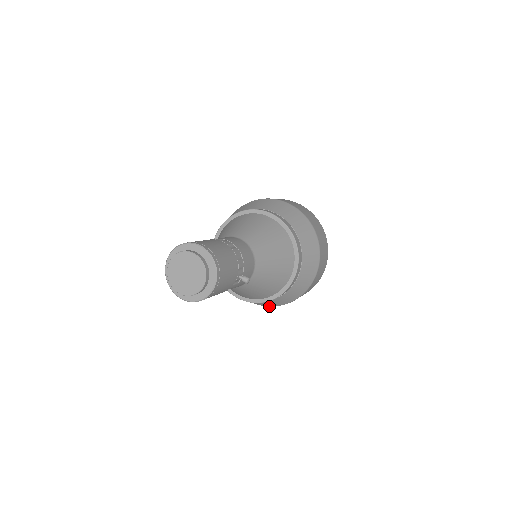
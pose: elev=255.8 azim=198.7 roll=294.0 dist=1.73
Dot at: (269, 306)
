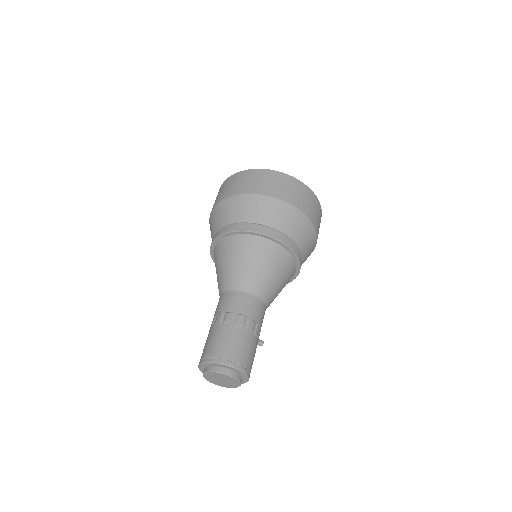
Dot at: occluded
